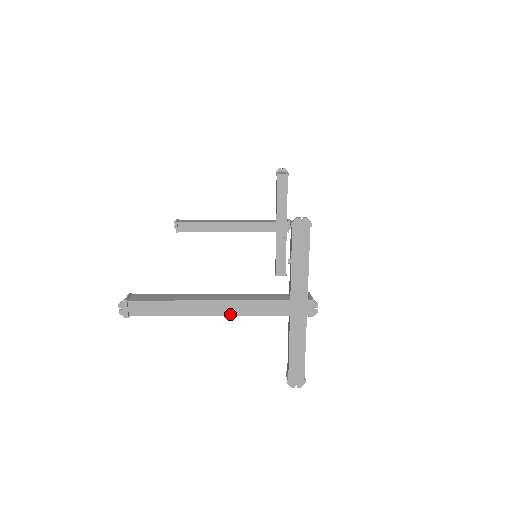
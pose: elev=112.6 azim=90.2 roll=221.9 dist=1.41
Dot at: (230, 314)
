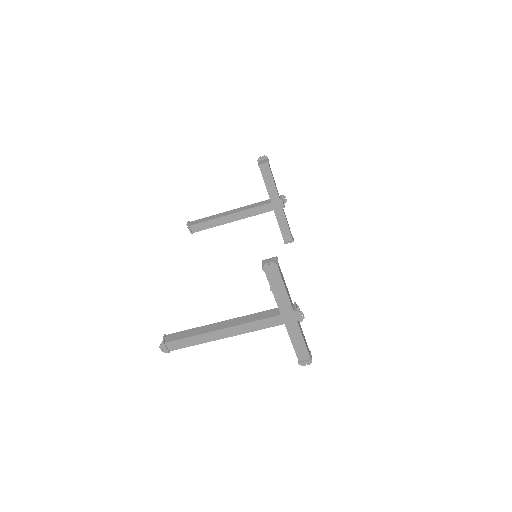
Dot at: (240, 333)
